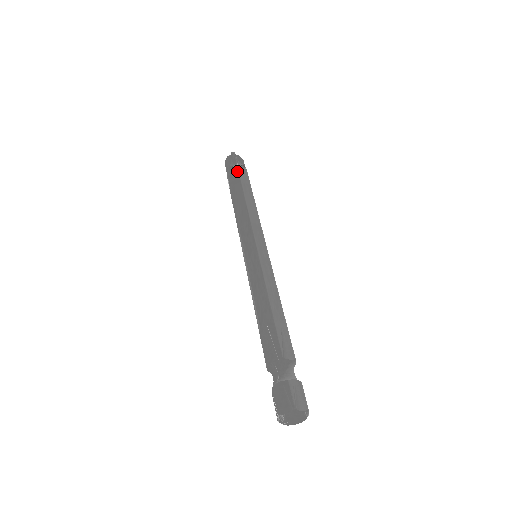
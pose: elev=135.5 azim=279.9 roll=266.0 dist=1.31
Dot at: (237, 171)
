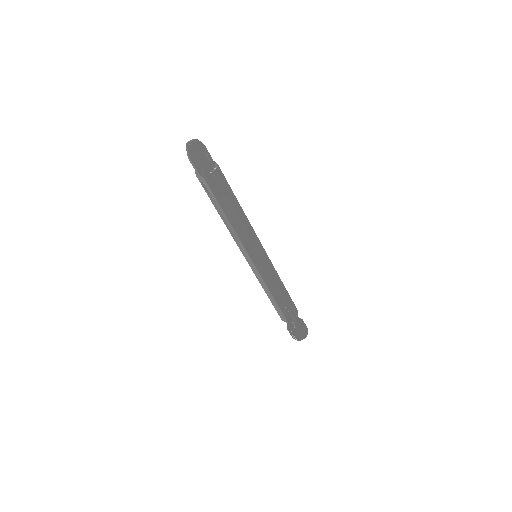
Dot at: (219, 181)
